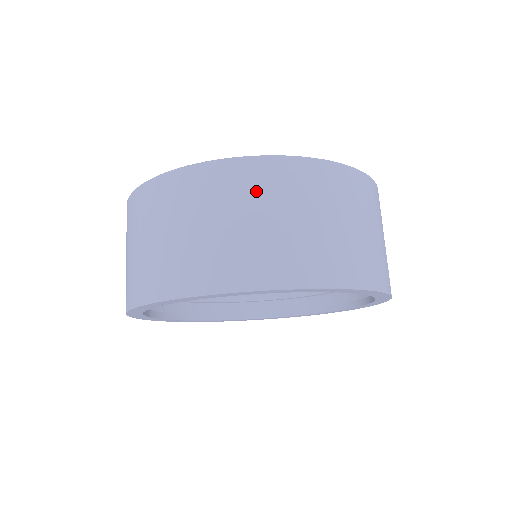
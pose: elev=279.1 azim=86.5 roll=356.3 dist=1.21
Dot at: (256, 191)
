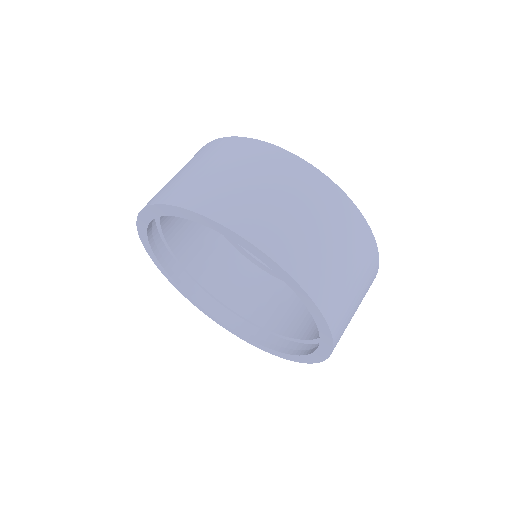
Dot at: (349, 236)
